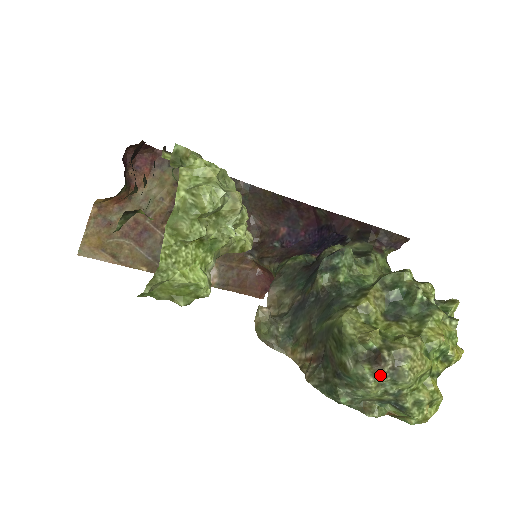
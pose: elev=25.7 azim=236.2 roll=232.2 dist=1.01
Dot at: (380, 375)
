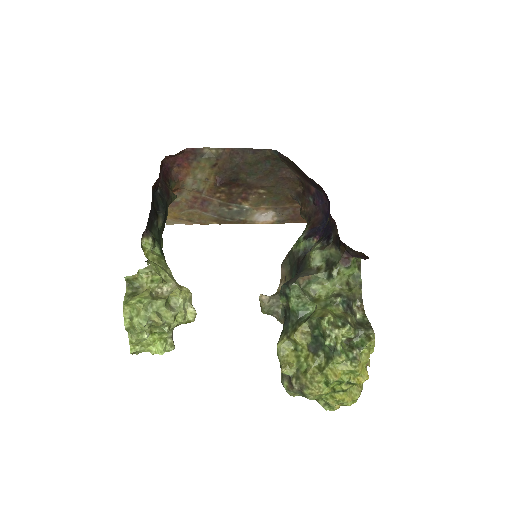
Dot at: (292, 391)
